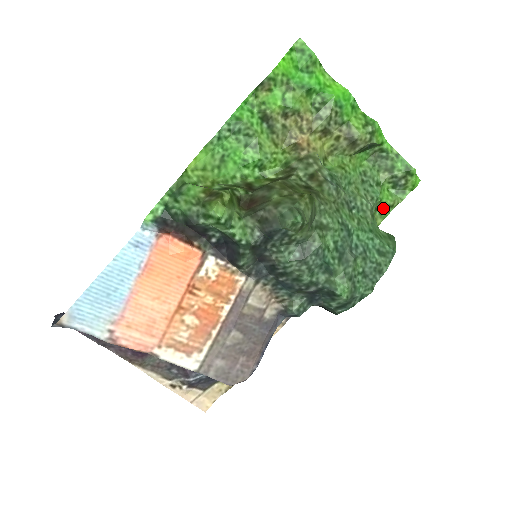
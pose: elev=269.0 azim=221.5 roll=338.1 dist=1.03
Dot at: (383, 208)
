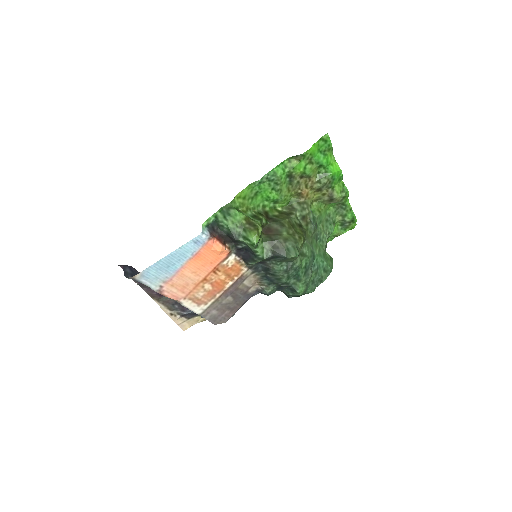
Dot at: (331, 236)
